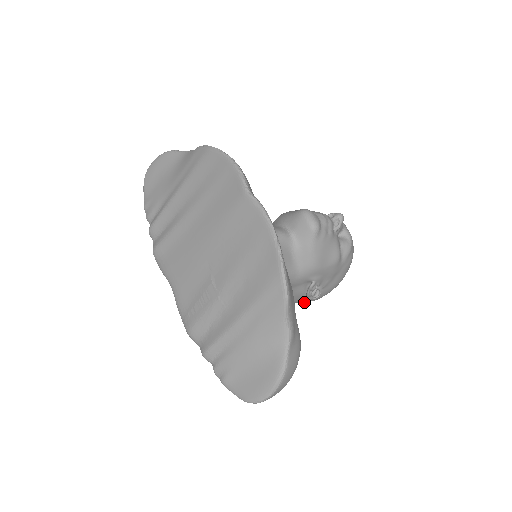
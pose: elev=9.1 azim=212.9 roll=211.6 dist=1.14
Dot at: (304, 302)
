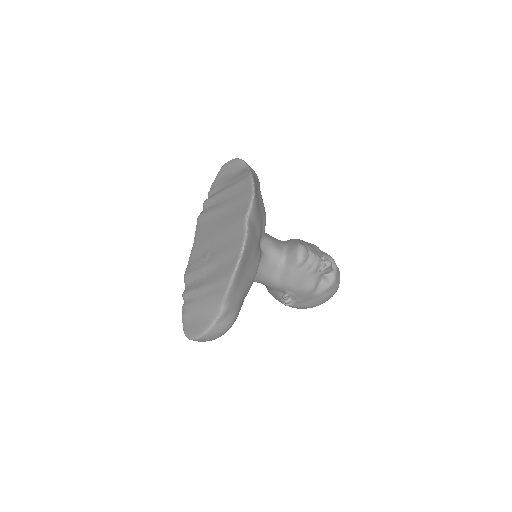
Dot at: occluded
